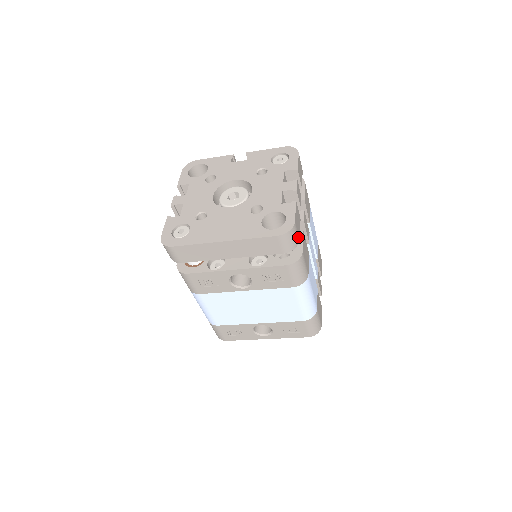
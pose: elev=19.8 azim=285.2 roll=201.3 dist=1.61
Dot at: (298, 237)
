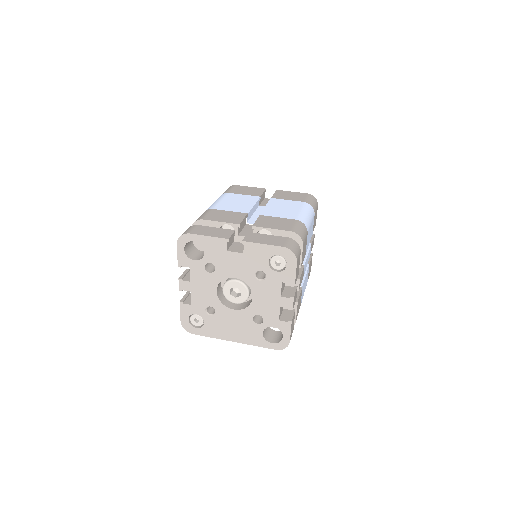
Dot at: occluded
